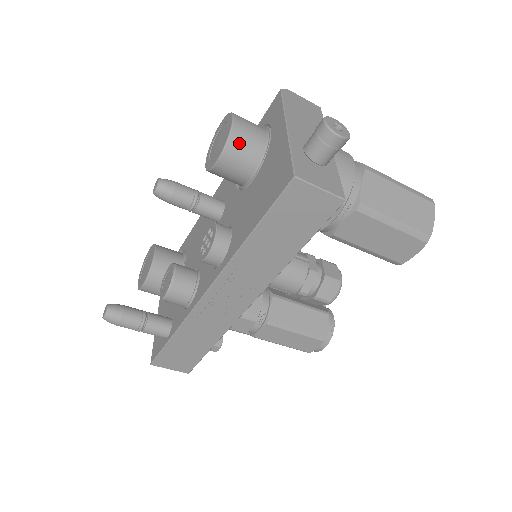
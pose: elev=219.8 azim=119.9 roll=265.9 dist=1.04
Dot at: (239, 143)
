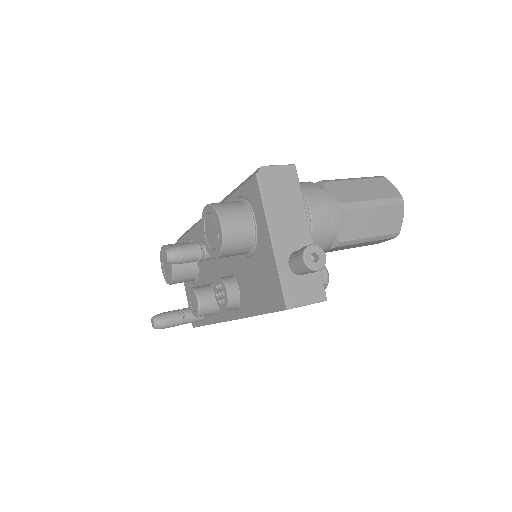
Dot at: (232, 245)
